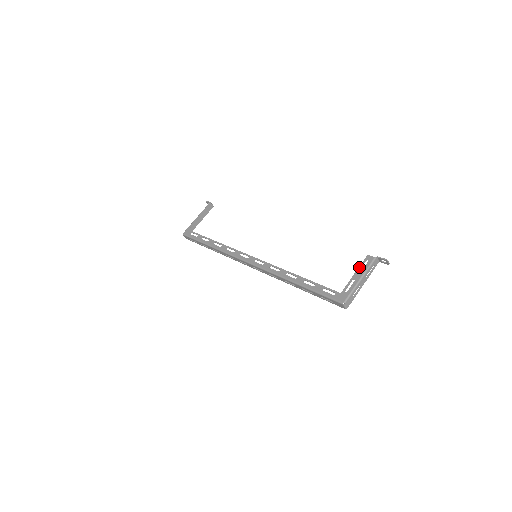
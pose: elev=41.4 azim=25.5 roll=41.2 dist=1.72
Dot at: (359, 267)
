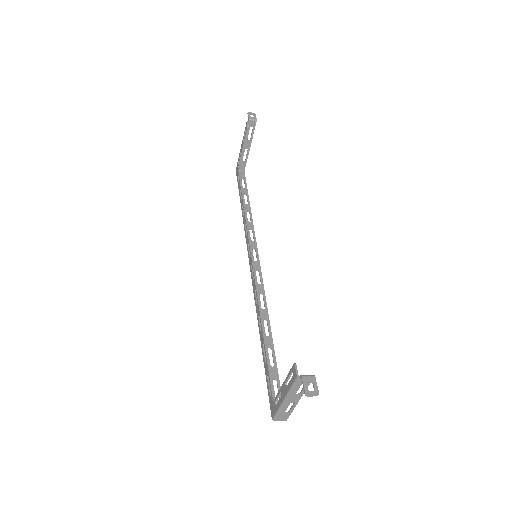
Dot at: (286, 377)
